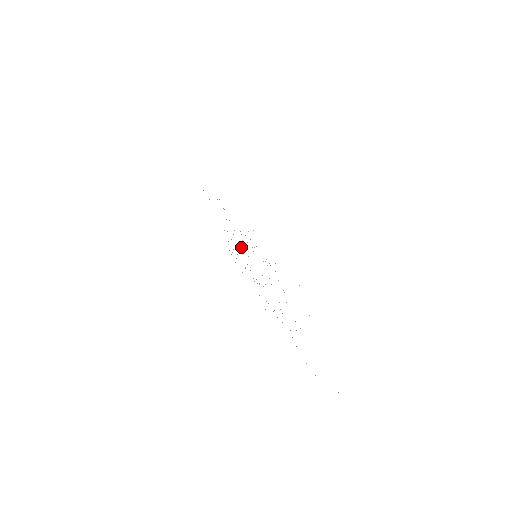
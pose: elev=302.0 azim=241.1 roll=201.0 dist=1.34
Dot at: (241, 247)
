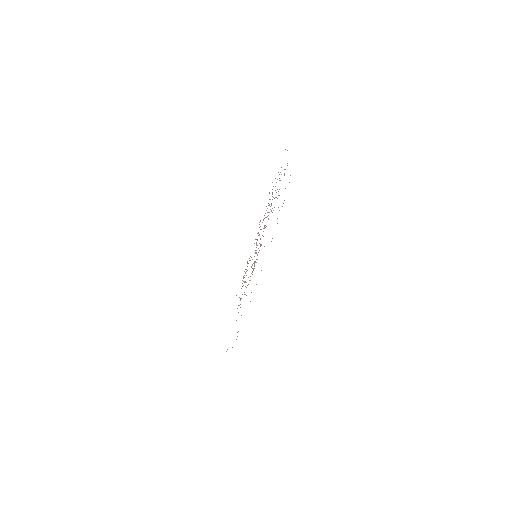
Dot at: occluded
